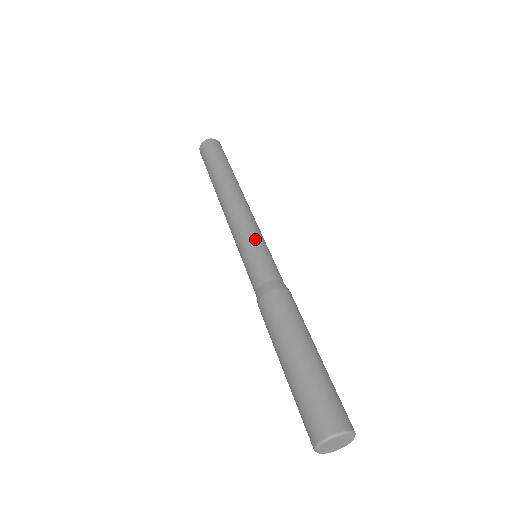
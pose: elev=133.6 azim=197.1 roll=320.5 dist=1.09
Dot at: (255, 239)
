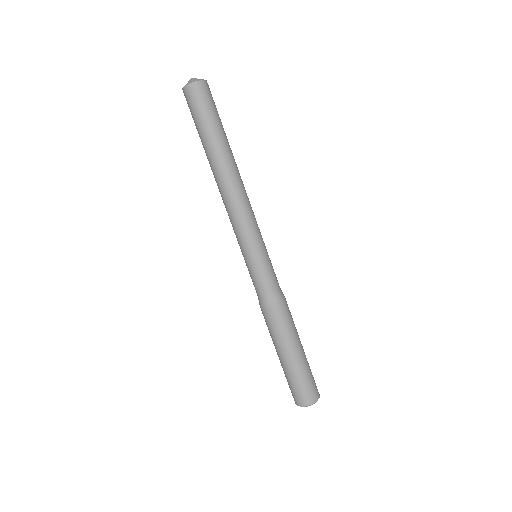
Dot at: (262, 247)
